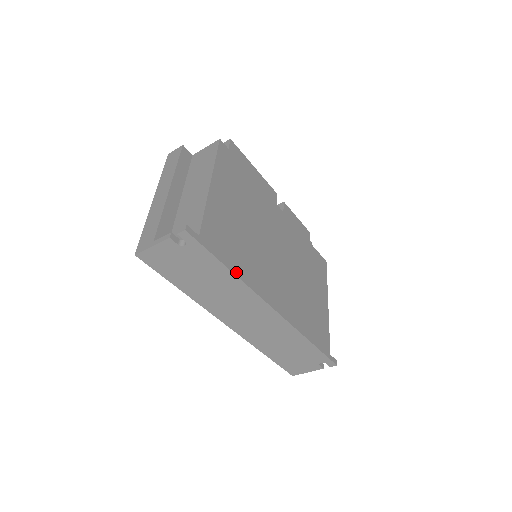
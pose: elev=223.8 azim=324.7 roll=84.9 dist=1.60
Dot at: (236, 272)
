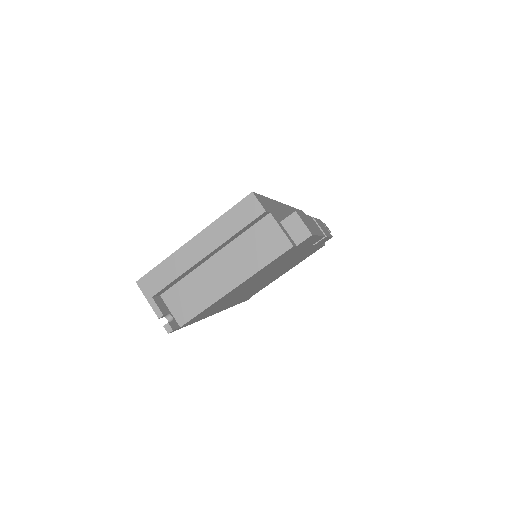
Dot at: occluded
